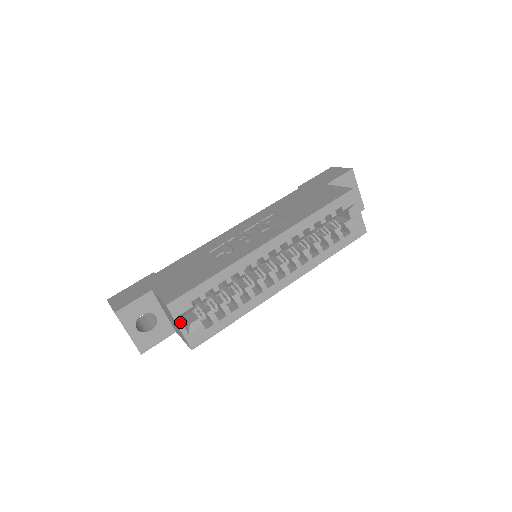
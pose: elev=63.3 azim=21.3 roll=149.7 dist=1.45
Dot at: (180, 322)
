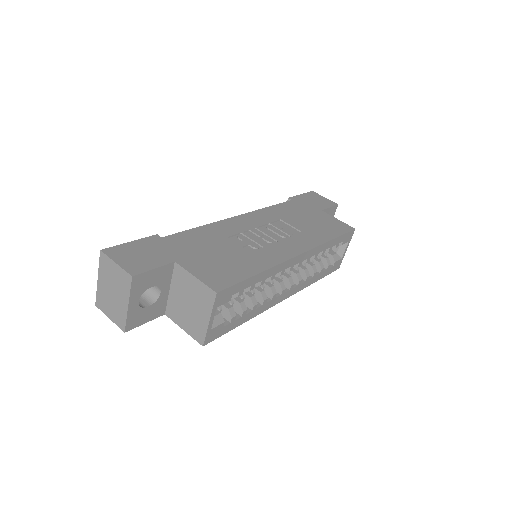
Dot at: (214, 314)
